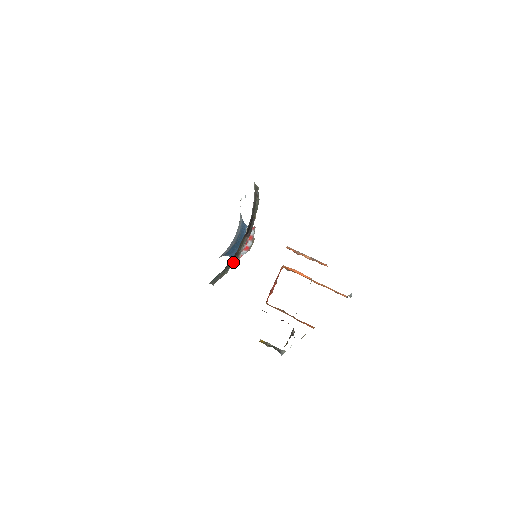
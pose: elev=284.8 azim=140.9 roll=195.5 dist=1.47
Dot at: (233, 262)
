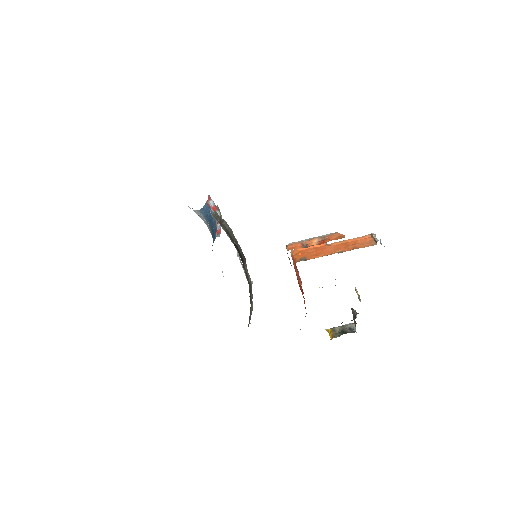
Dot at: (251, 293)
